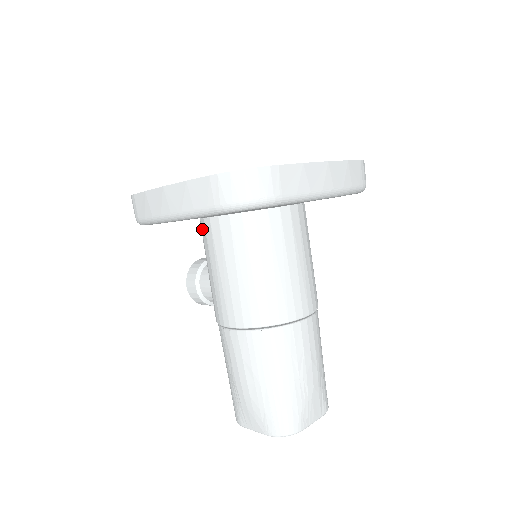
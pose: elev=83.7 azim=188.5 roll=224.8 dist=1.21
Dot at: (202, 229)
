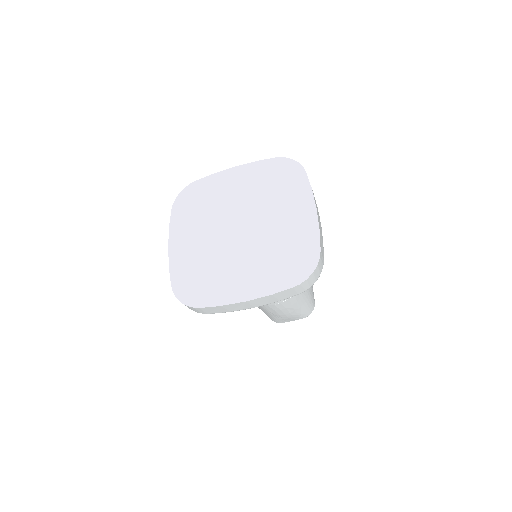
Dot at: occluded
